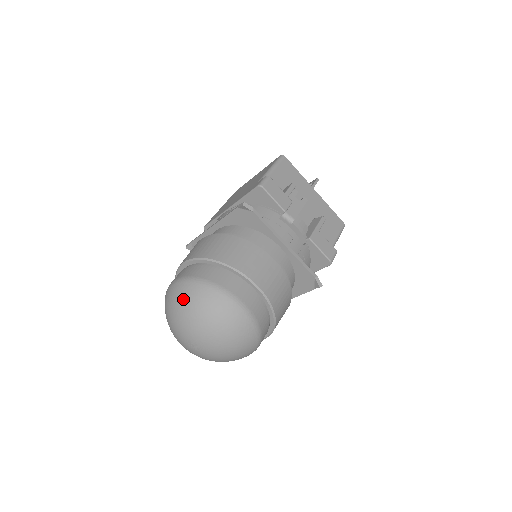
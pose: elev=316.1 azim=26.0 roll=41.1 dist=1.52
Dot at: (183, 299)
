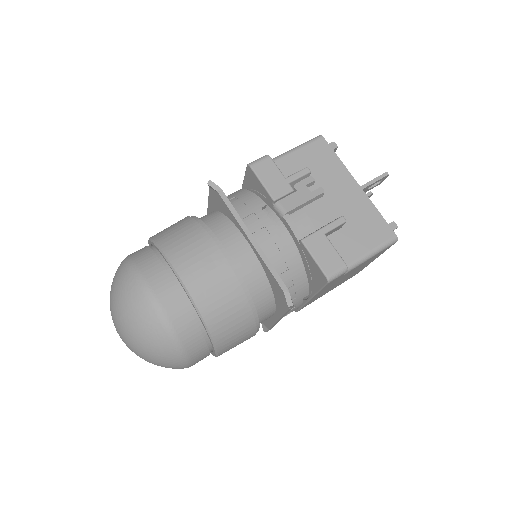
Dot at: (114, 278)
